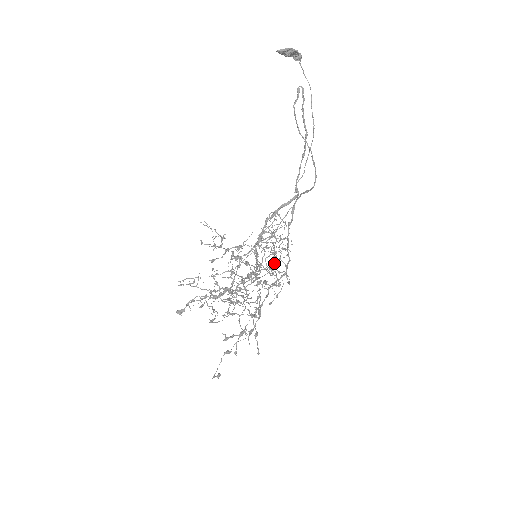
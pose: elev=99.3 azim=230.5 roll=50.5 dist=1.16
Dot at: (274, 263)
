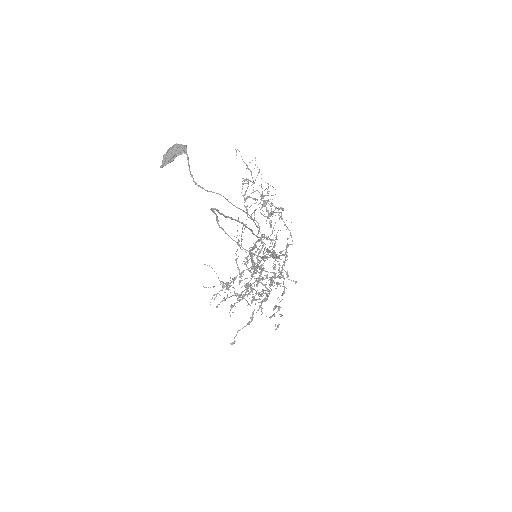
Dot at: occluded
